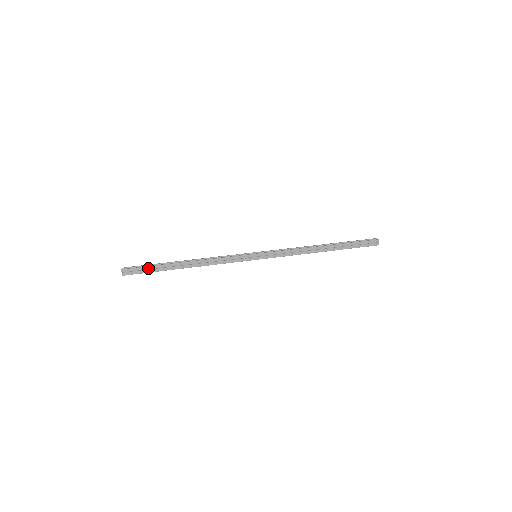
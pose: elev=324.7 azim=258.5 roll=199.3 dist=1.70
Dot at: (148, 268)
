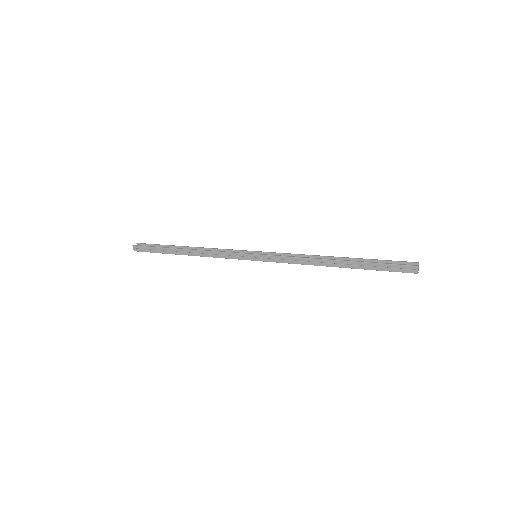
Dot at: (153, 248)
